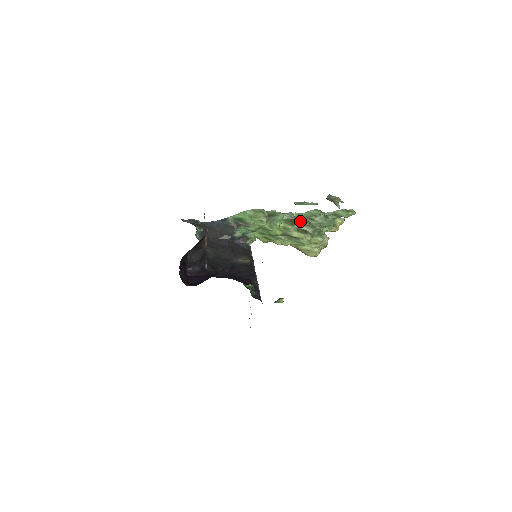
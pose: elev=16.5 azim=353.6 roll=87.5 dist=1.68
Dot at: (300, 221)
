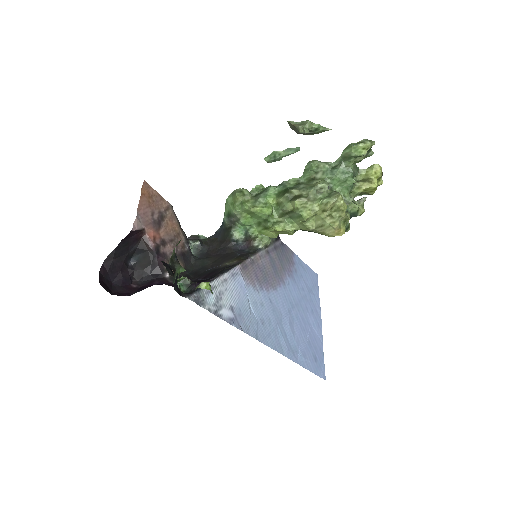
Dot at: (295, 187)
